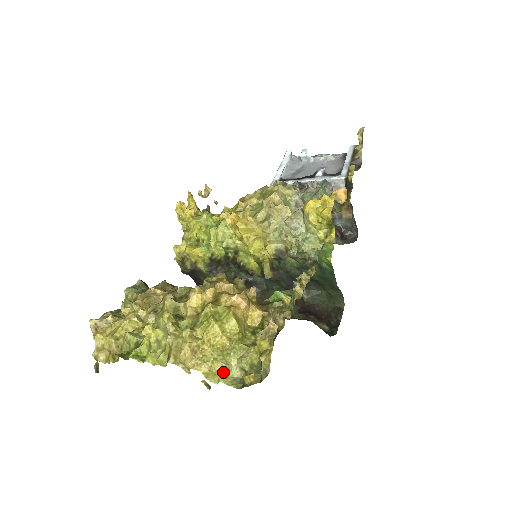
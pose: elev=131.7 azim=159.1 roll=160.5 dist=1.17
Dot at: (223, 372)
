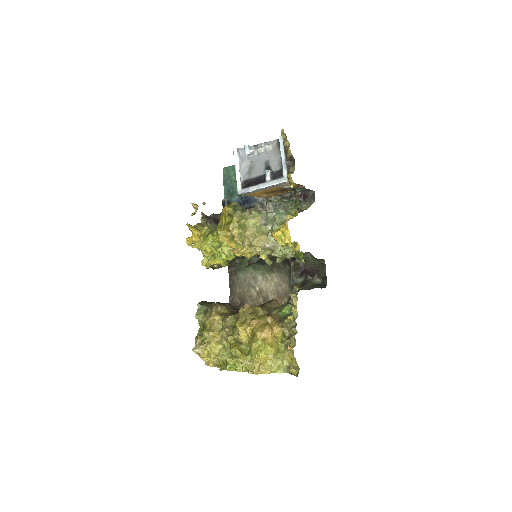
Dot at: (277, 370)
